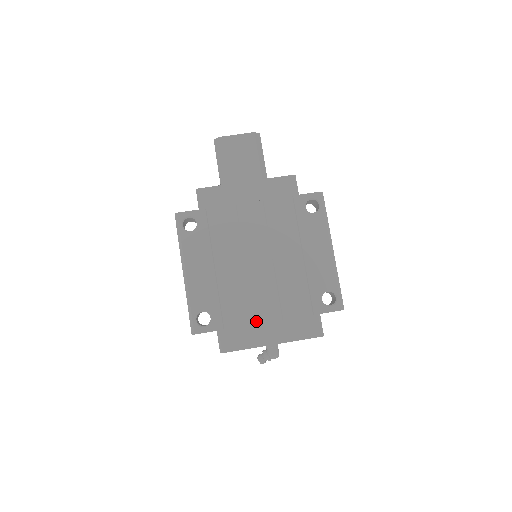
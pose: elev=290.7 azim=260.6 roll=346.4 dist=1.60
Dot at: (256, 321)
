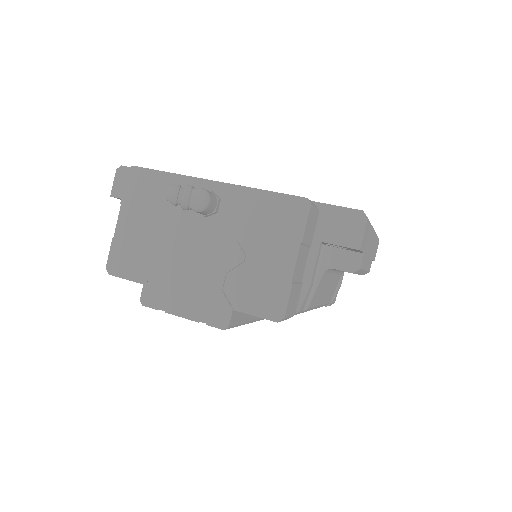
Dot at: occluded
